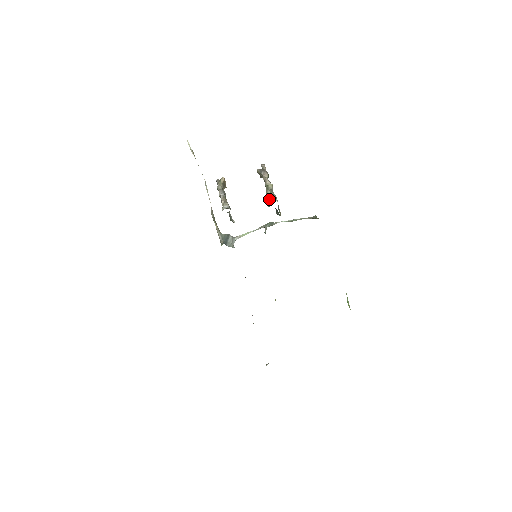
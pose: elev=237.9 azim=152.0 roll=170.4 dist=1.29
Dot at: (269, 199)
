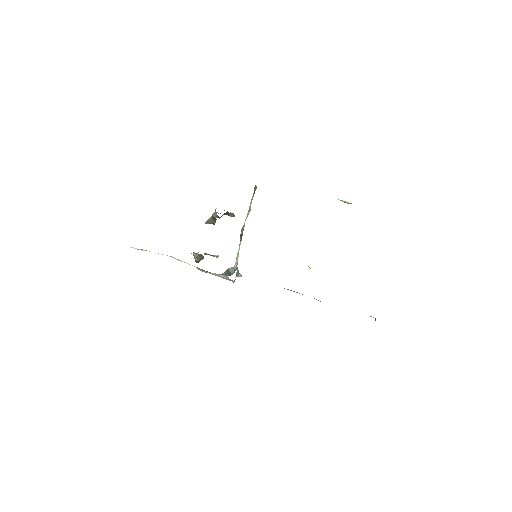
Dot at: (216, 215)
